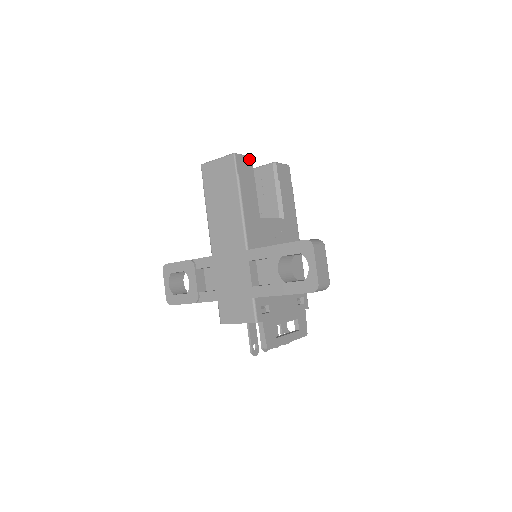
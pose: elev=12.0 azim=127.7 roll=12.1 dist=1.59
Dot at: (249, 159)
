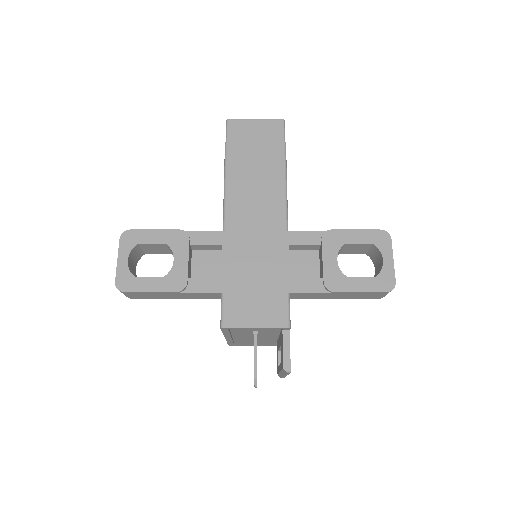
Dot at: occluded
